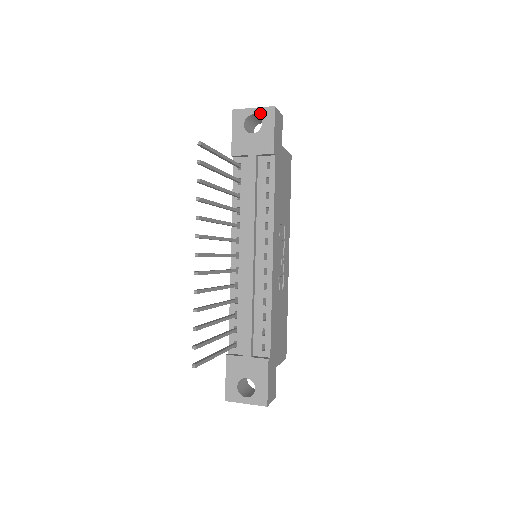
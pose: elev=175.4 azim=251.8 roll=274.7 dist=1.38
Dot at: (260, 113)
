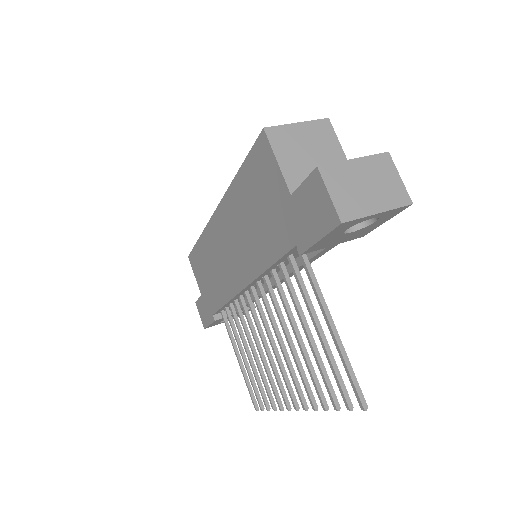
Dot at: (383, 215)
